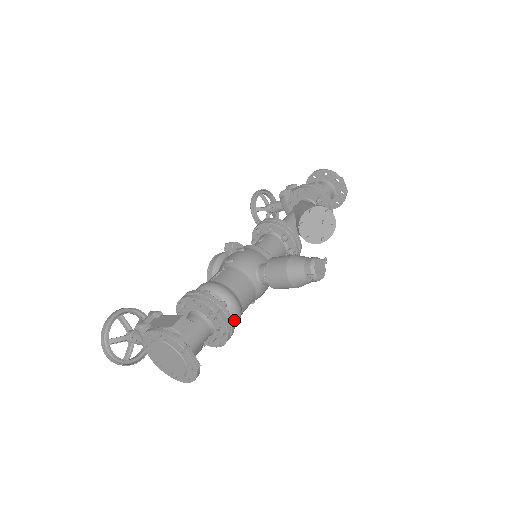
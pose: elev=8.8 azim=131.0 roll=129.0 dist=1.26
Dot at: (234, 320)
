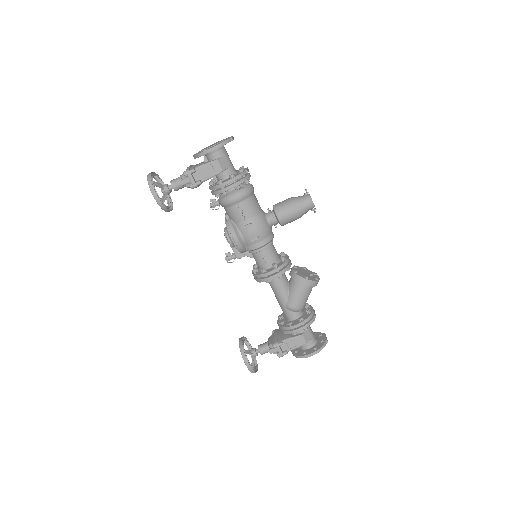
Dot at: (249, 181)
